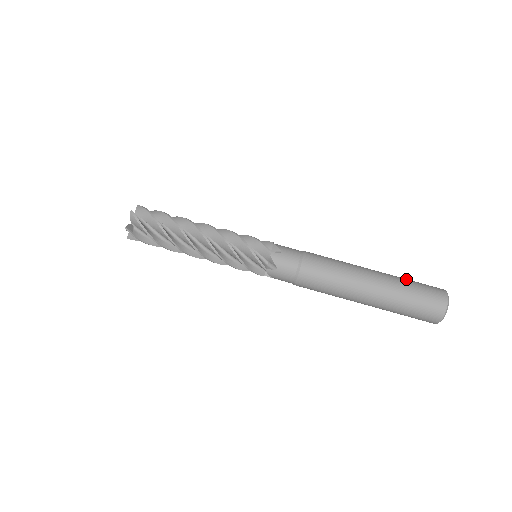
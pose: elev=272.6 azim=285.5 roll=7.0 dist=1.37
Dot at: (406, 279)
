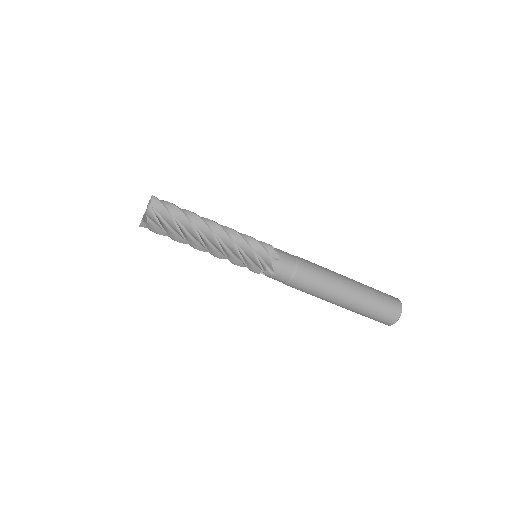
Dot at: (373, 303)
